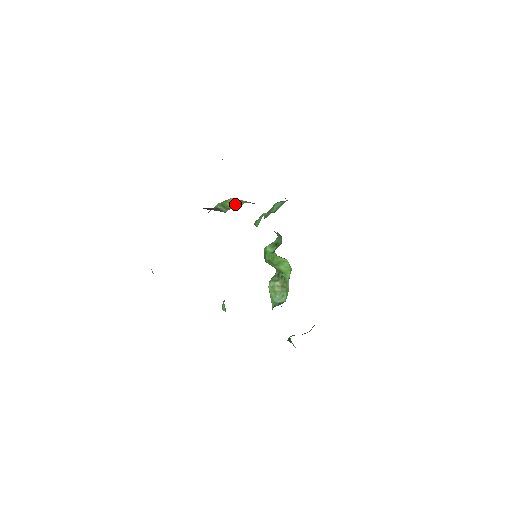
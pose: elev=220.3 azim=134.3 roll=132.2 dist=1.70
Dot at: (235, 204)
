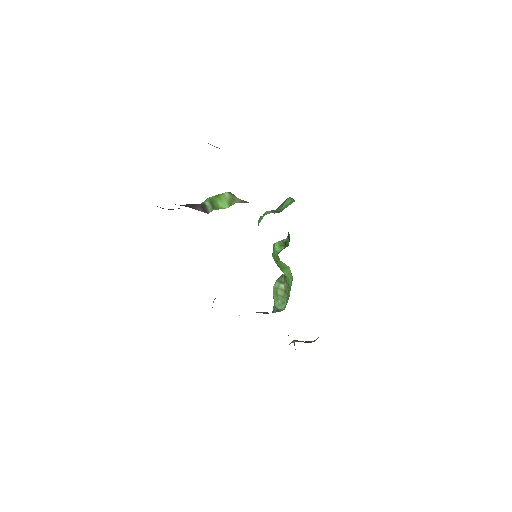
Dot at: (225, 202)
